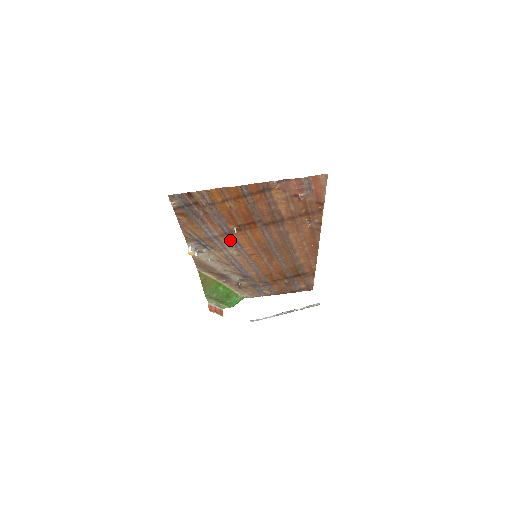
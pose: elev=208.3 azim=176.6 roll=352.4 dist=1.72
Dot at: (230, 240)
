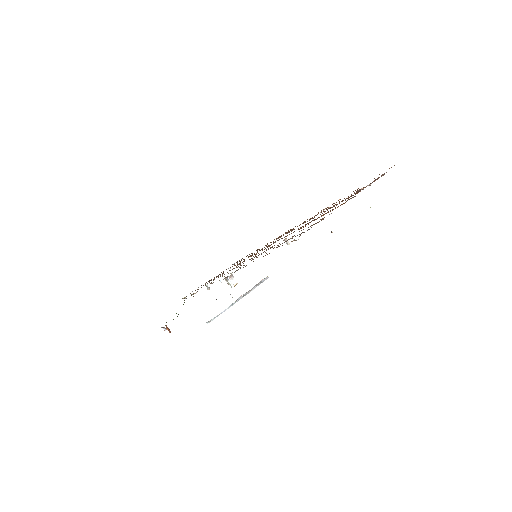
Dot at: occluded
